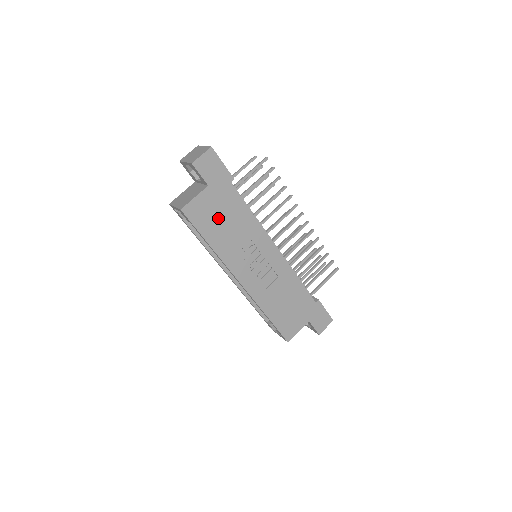
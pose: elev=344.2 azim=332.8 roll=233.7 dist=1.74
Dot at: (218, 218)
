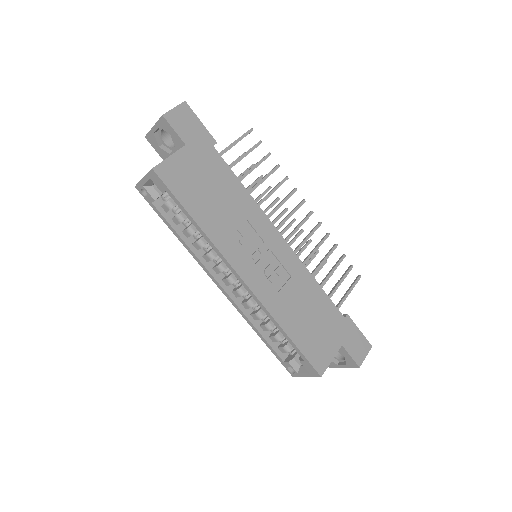
Dot at: (202, 187)
